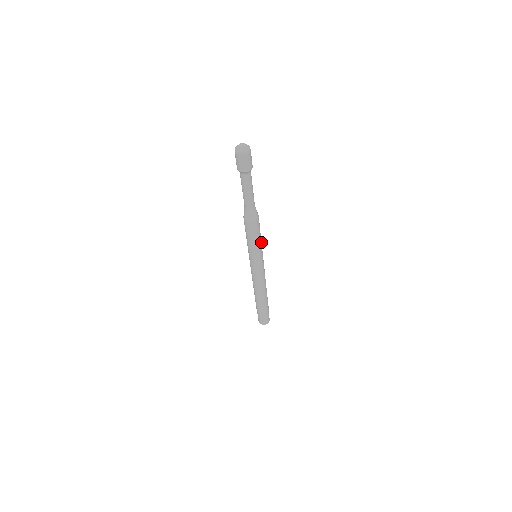
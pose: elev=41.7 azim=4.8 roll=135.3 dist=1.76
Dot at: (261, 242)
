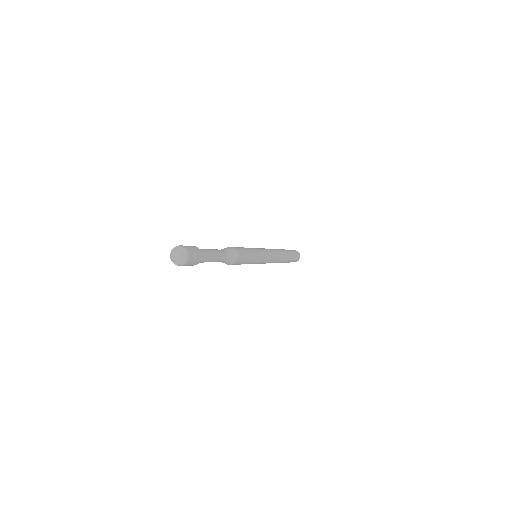
Dot at: (254, 254)
